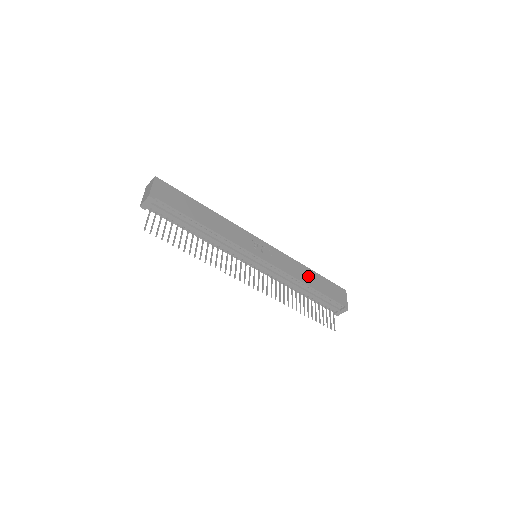
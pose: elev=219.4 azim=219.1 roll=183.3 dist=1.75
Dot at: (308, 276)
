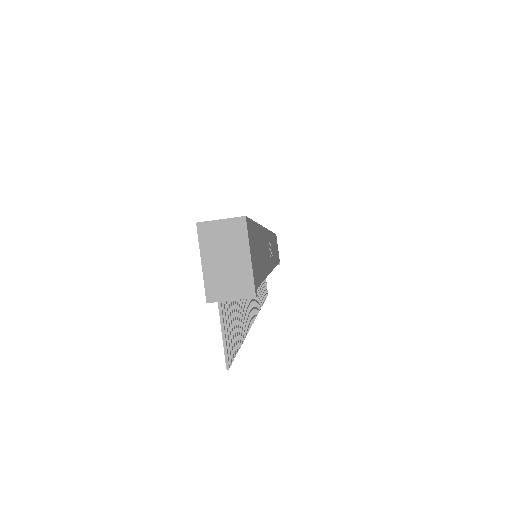
Dot at: occluded
